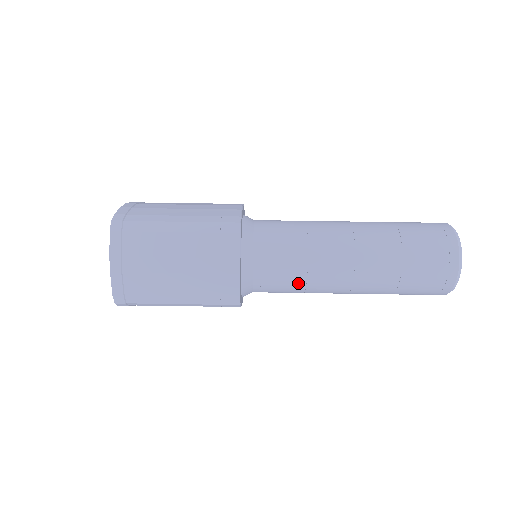
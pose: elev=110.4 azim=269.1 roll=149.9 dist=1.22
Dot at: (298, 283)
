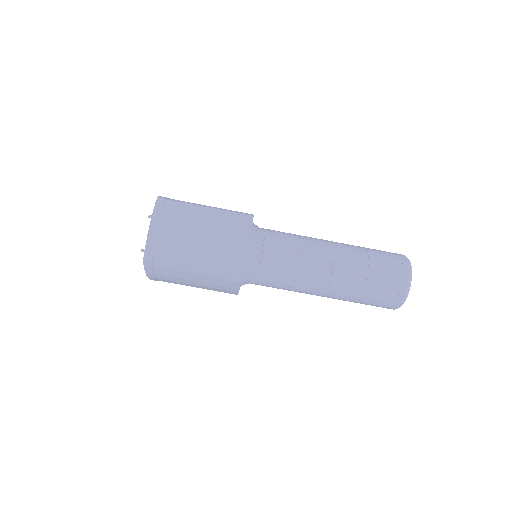
Dot at: (288, 273)
